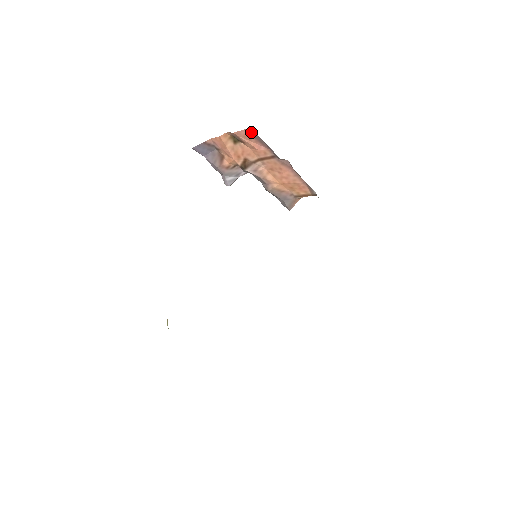
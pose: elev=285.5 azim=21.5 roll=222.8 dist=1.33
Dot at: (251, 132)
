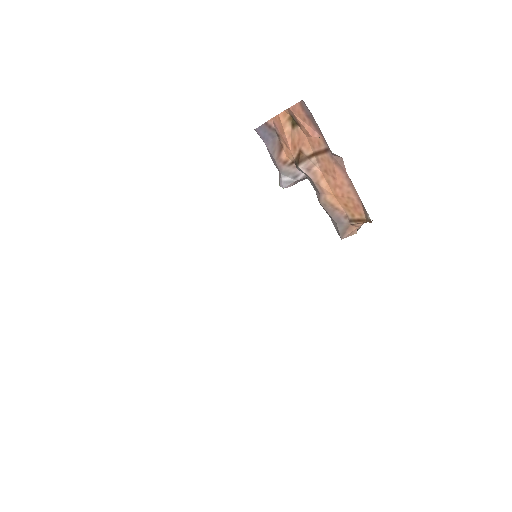
Dot at: (305, 107)
